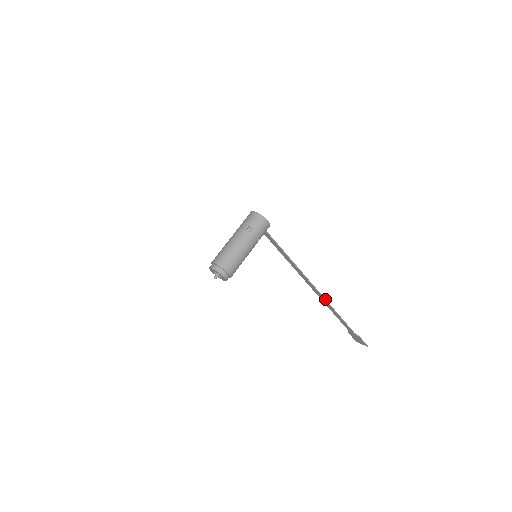
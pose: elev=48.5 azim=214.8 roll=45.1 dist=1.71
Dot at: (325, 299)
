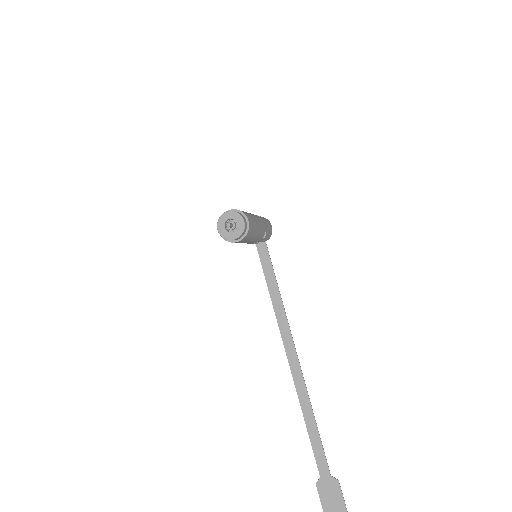
Dot at: (305, 384)
